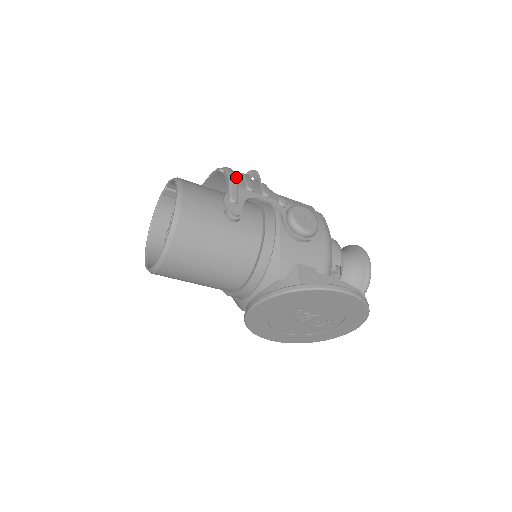
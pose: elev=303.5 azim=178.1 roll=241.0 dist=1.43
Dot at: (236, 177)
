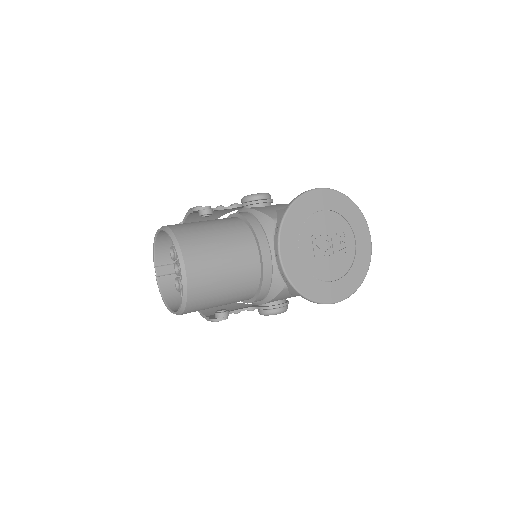
Dot at: occluded
